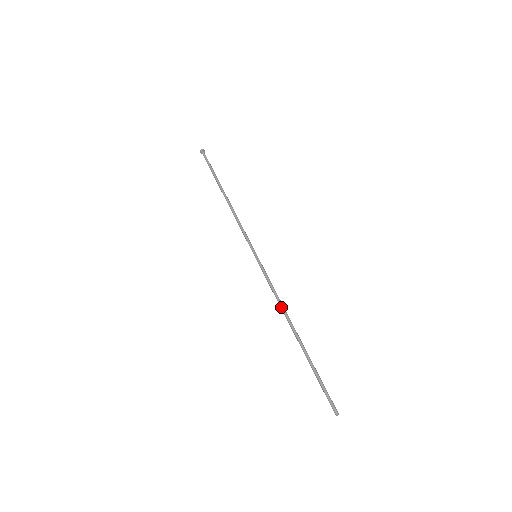
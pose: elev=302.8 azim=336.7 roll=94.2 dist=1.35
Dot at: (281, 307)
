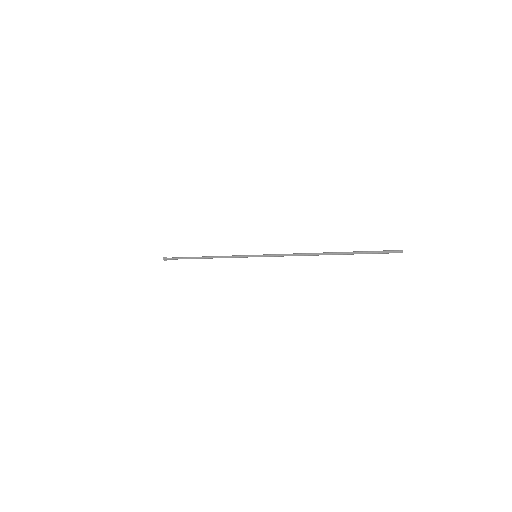
Dot at: (301, 254)
